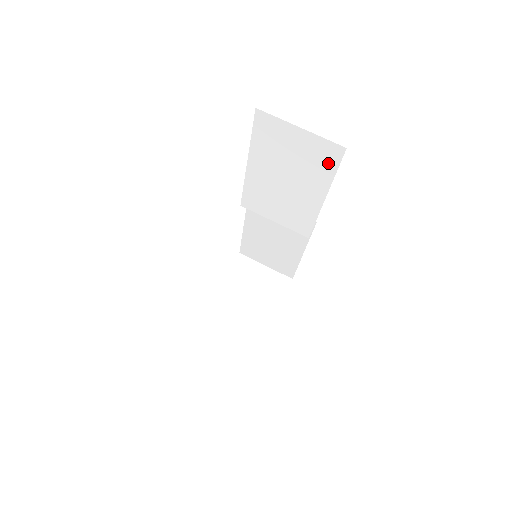
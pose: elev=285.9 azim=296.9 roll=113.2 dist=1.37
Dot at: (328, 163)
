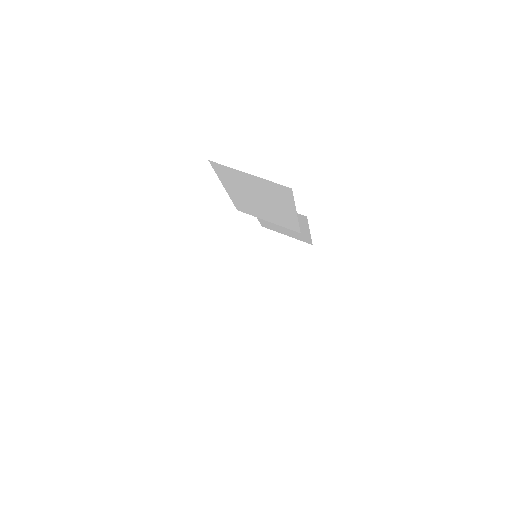
Dot at: (284, 195)
